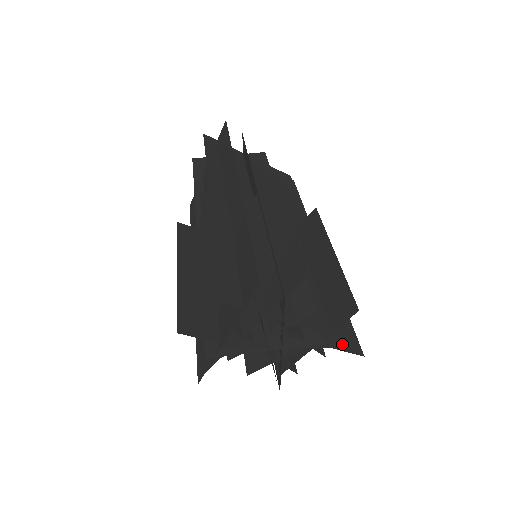
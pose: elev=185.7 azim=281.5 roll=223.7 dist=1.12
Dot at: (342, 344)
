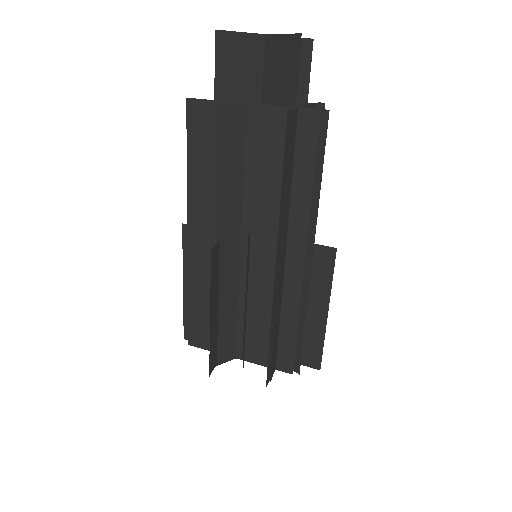
Dot at: occluded
